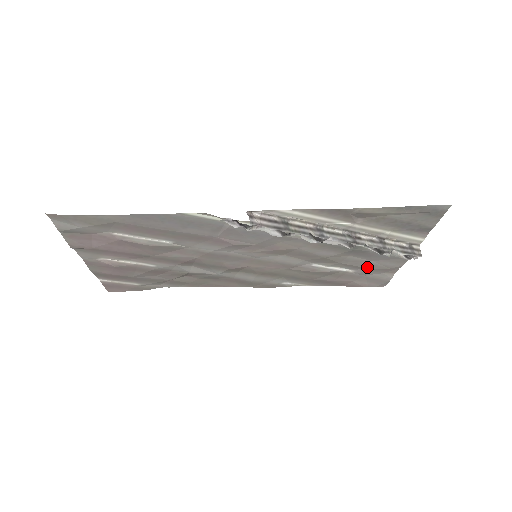
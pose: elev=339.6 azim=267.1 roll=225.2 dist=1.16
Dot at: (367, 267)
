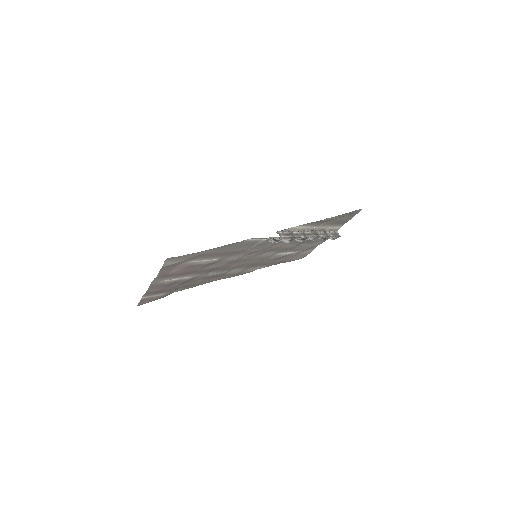
Dot at: (305, 248)
